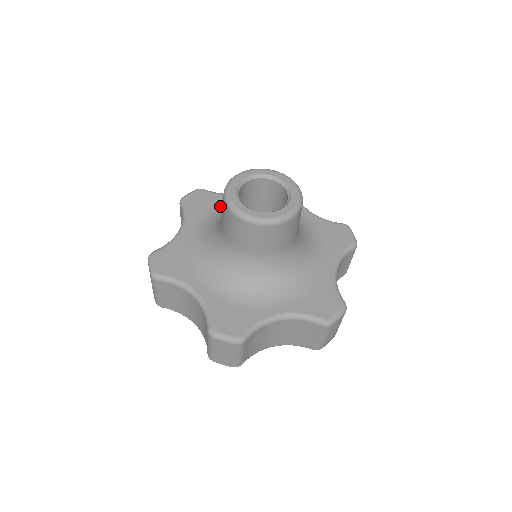
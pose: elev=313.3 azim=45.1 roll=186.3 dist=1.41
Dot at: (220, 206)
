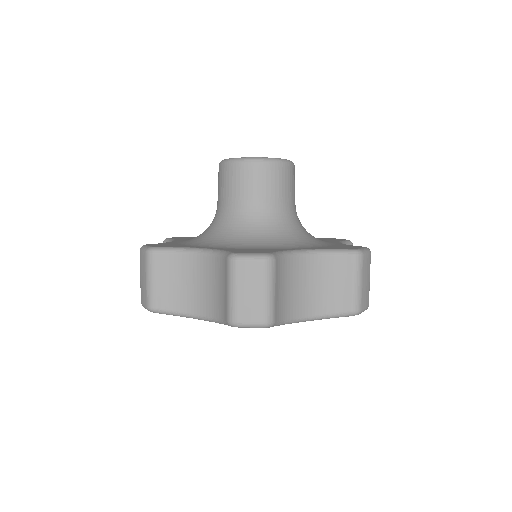
Dot at: occluded
